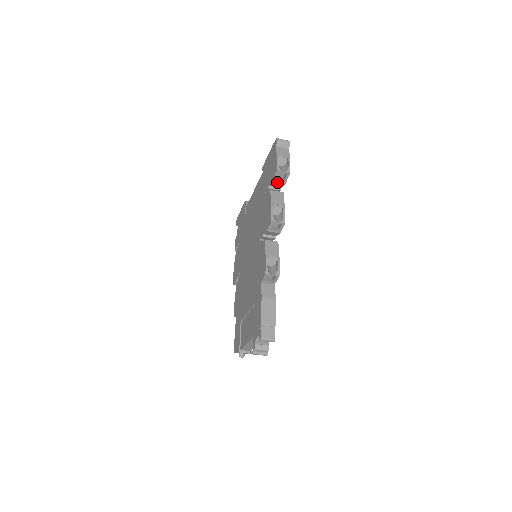
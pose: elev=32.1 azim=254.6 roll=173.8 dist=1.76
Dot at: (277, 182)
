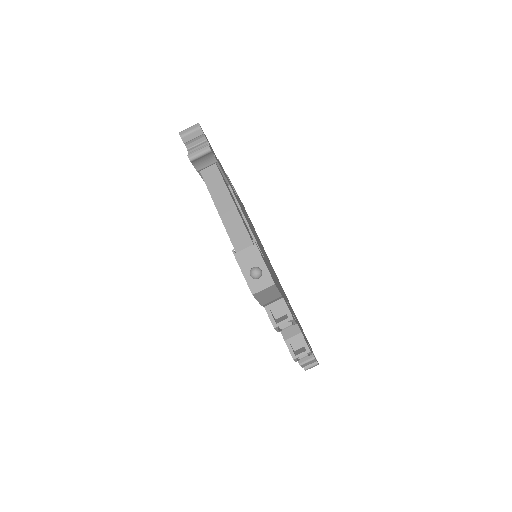
Dot at: occluded
